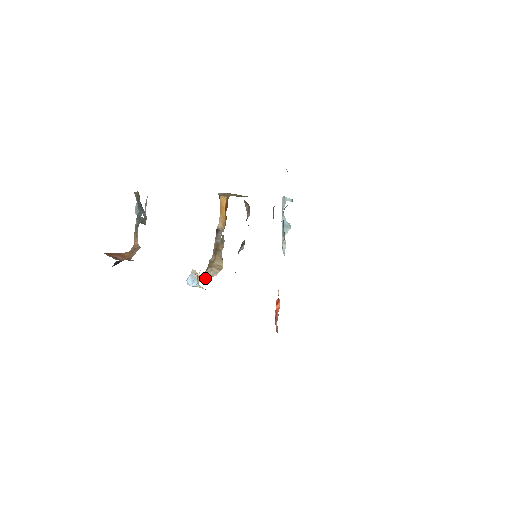
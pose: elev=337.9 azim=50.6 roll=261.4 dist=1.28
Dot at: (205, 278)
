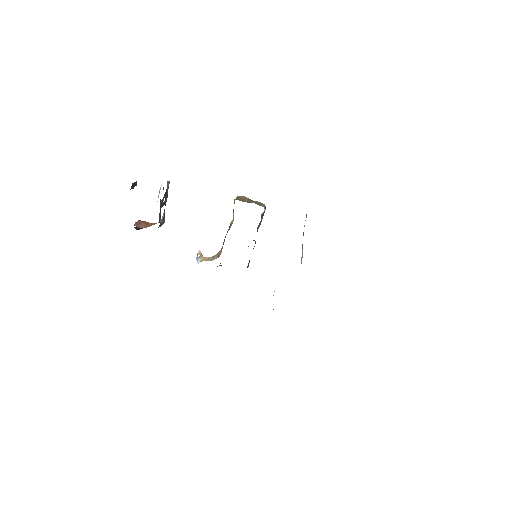
Dot at: (207, 260)
